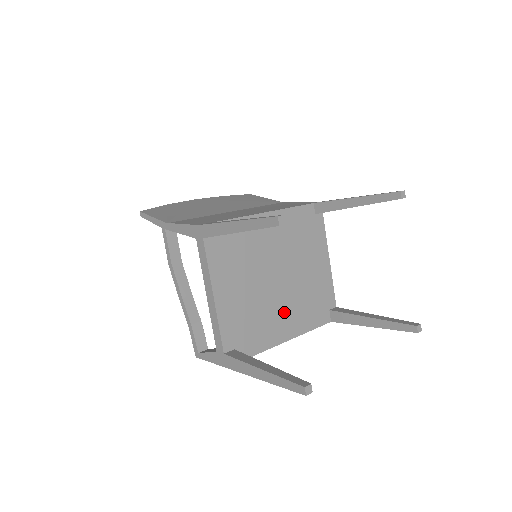
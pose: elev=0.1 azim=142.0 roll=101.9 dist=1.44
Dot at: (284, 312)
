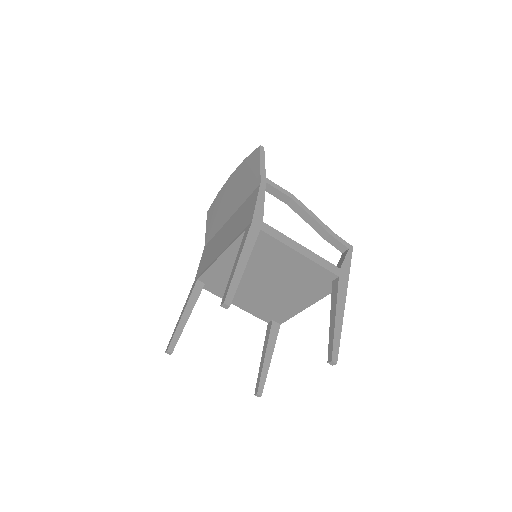
Dot at: (290, 296)
